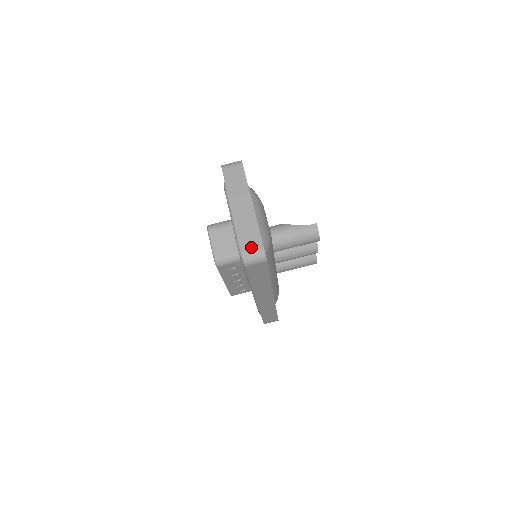
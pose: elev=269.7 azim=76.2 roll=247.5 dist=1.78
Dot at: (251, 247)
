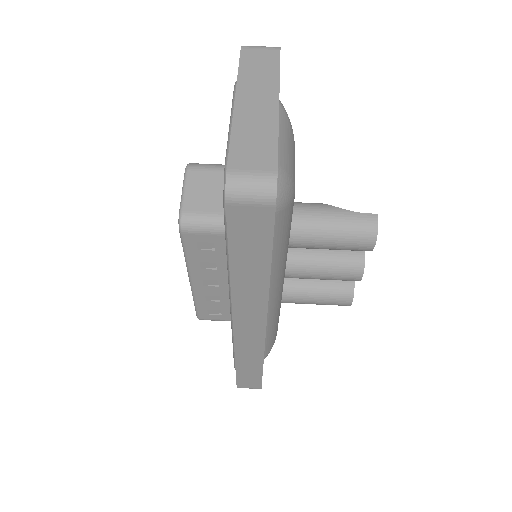
Dot at: (251, 164)
